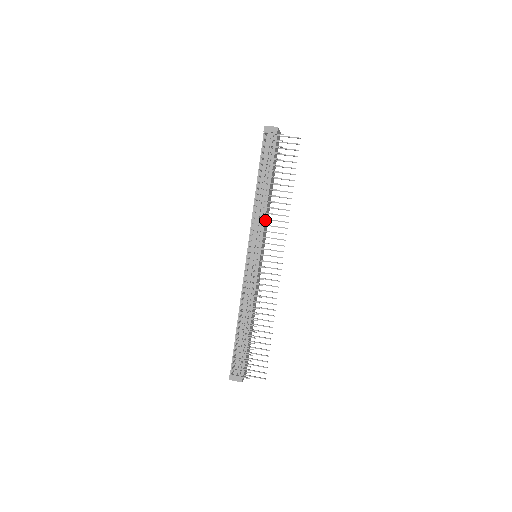
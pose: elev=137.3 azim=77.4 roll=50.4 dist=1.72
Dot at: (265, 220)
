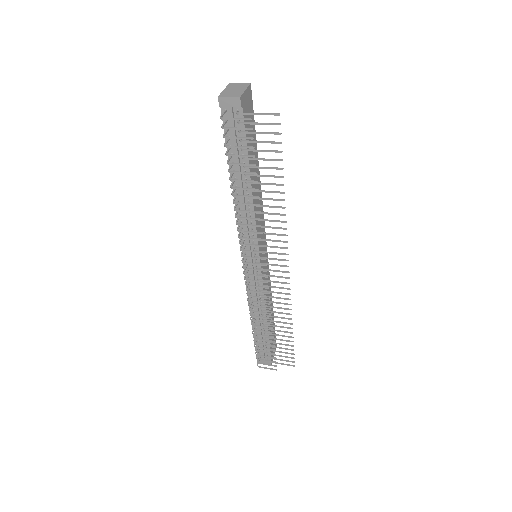
Dot at: (256, 222)
